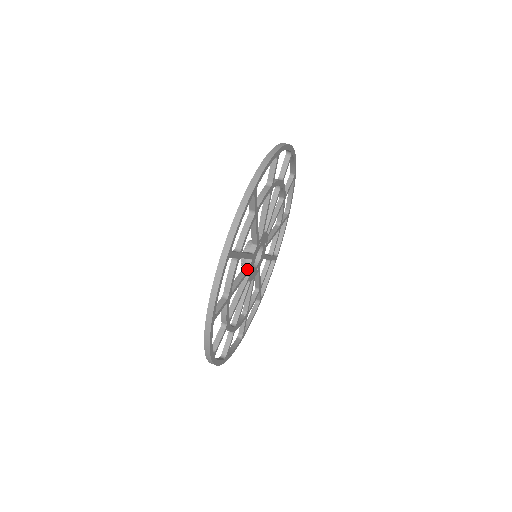
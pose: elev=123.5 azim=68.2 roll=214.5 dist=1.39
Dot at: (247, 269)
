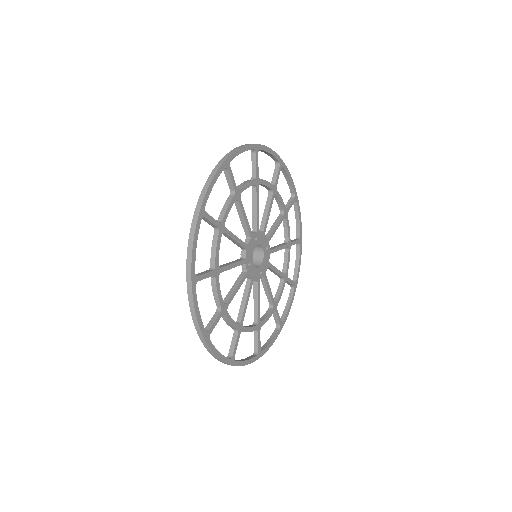
Dot at: (242, 259)
